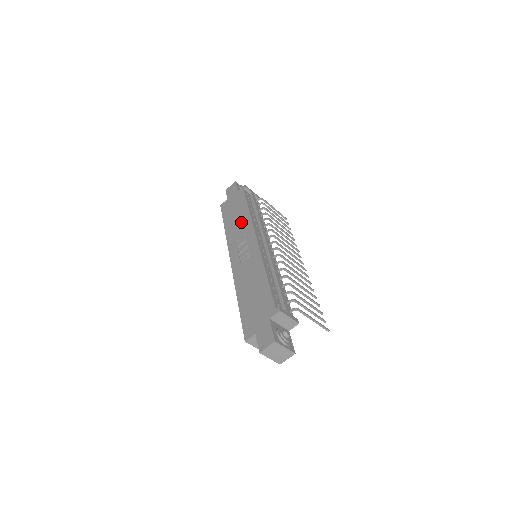
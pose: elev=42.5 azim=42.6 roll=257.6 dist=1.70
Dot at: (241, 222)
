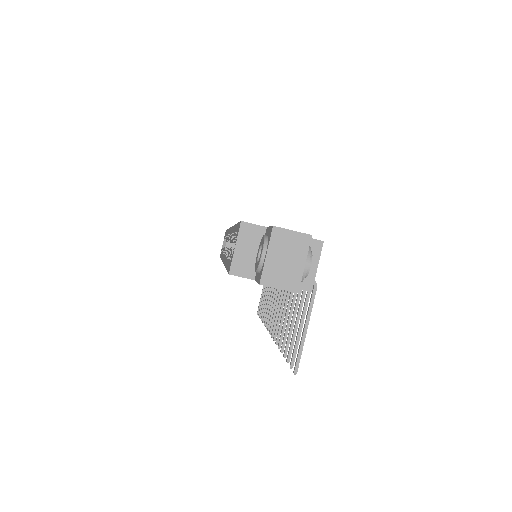
Dot at: occluded
